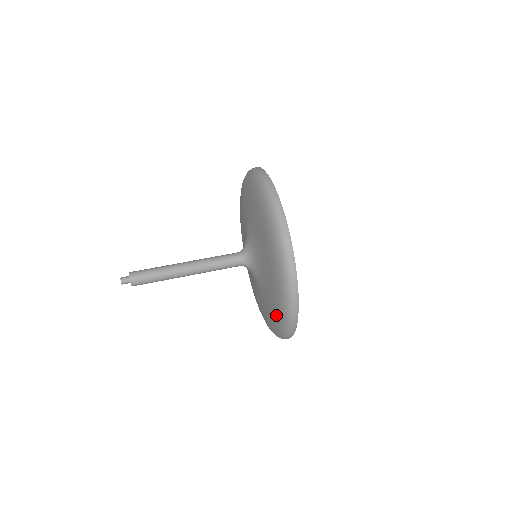
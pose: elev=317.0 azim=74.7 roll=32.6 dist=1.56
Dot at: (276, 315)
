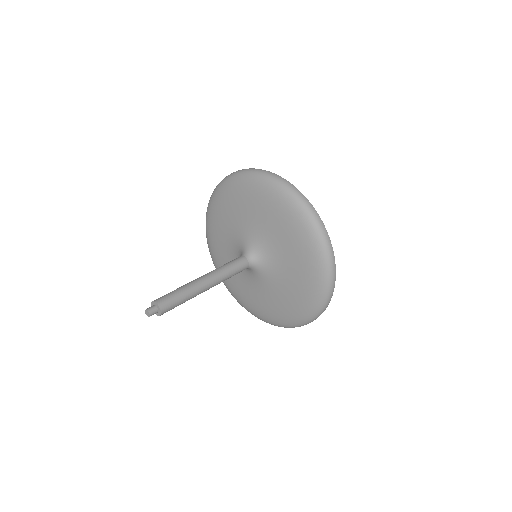
Dot at: (272, 317)
